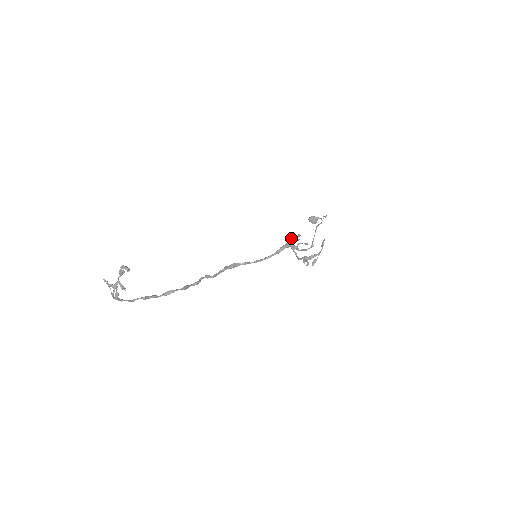
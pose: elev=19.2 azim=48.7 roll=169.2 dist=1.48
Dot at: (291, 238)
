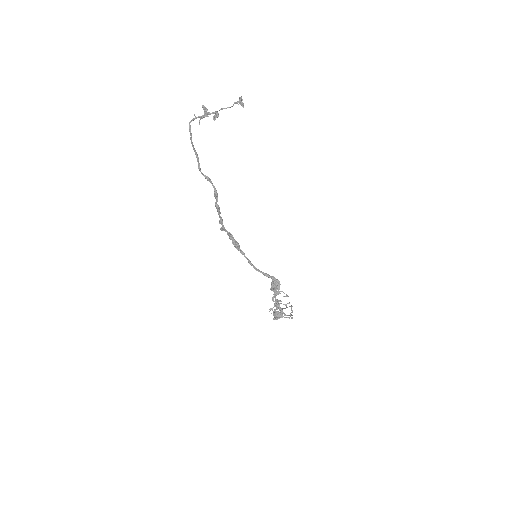
Dot at: occluded
